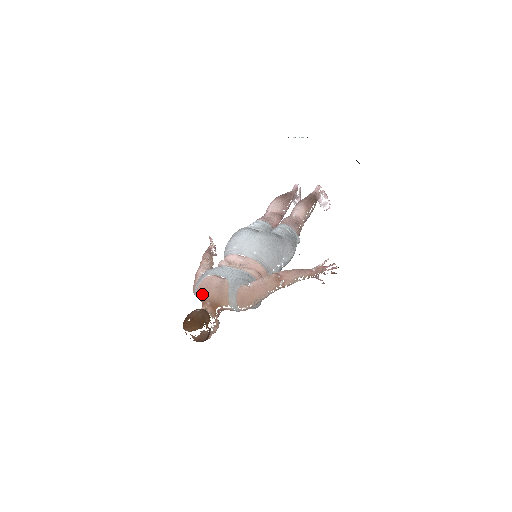
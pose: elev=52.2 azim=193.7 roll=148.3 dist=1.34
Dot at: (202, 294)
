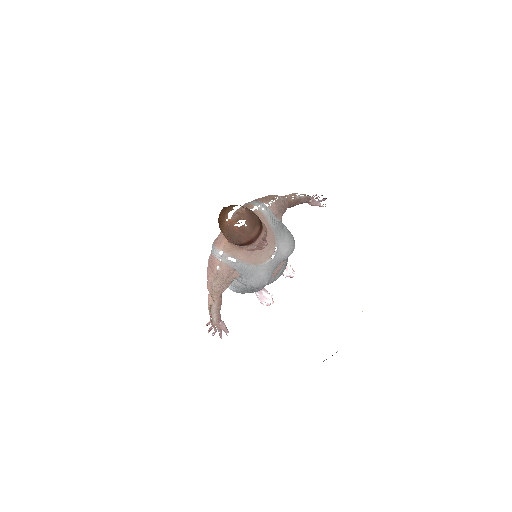
Dot at: (222, 235)
